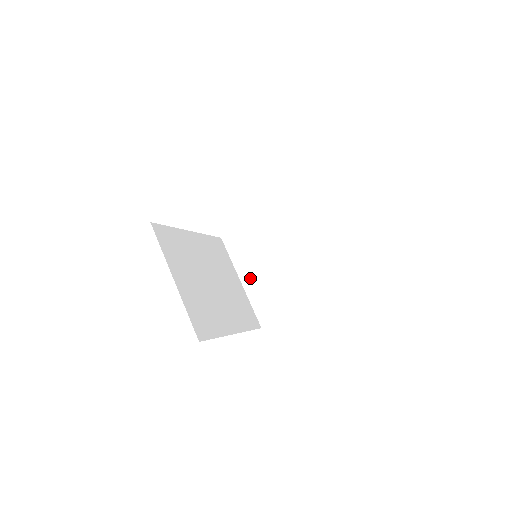
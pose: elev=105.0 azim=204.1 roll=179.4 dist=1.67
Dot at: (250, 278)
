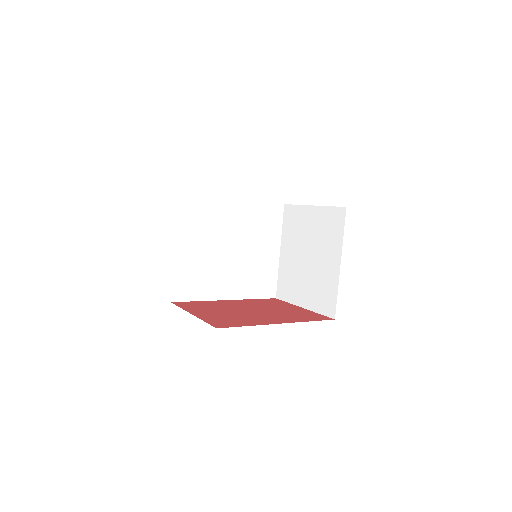
Dot at: (286, 254)
